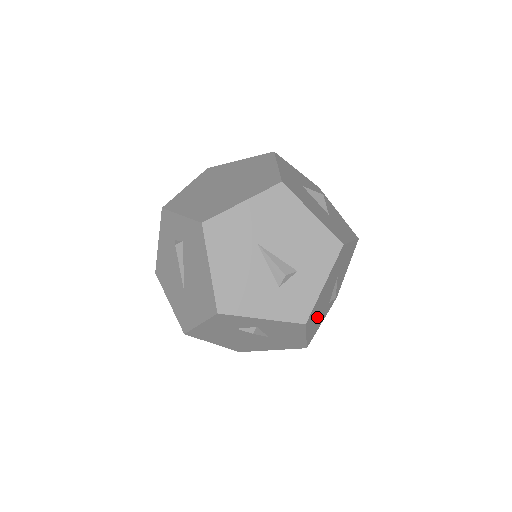
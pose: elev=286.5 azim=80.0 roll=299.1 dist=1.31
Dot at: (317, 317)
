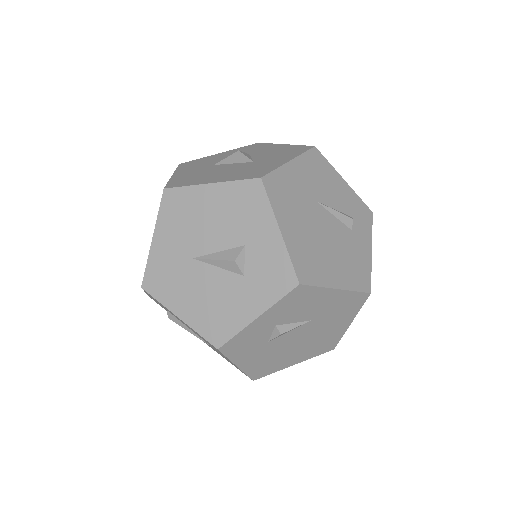
Dot at: (335, 259)
